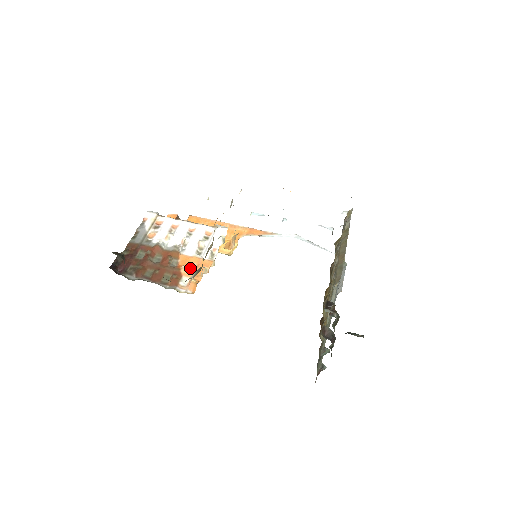
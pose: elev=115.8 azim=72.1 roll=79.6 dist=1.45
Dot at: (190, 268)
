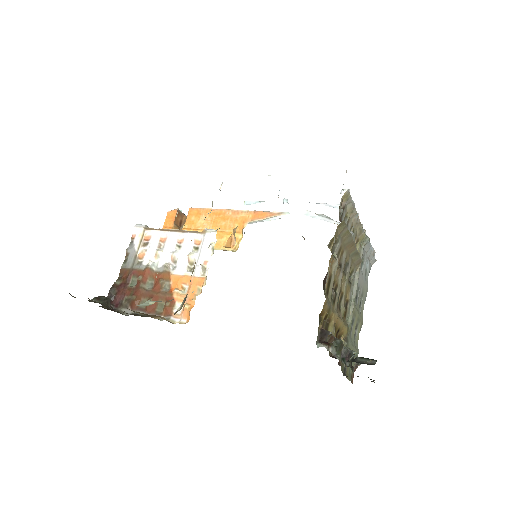
Dot at: (183, 290)
